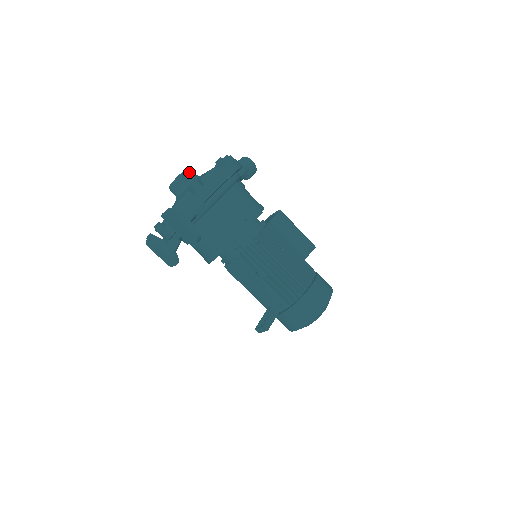
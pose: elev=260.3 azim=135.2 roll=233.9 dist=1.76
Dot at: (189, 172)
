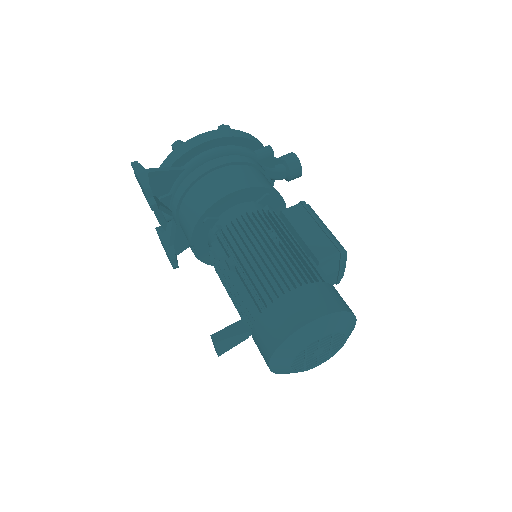
Dot at: occluded
